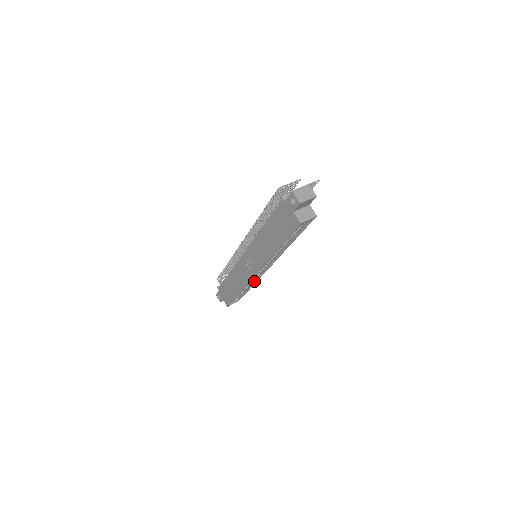
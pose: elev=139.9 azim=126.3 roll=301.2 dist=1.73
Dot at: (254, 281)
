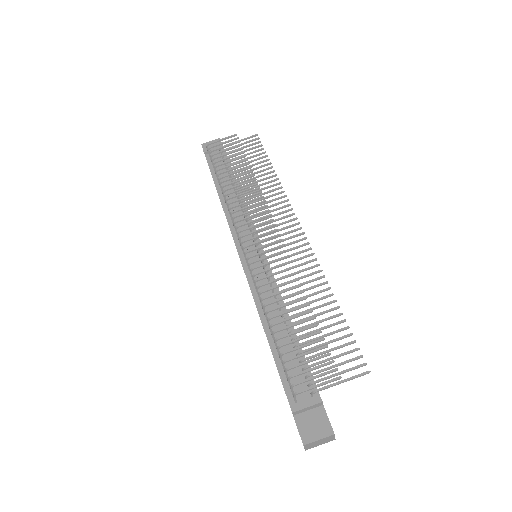
Dot at: occluded
